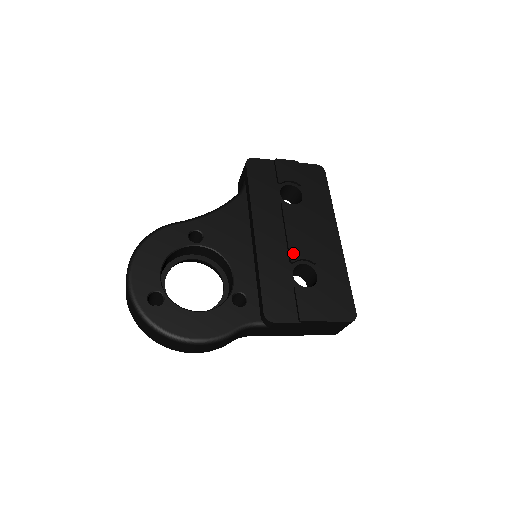
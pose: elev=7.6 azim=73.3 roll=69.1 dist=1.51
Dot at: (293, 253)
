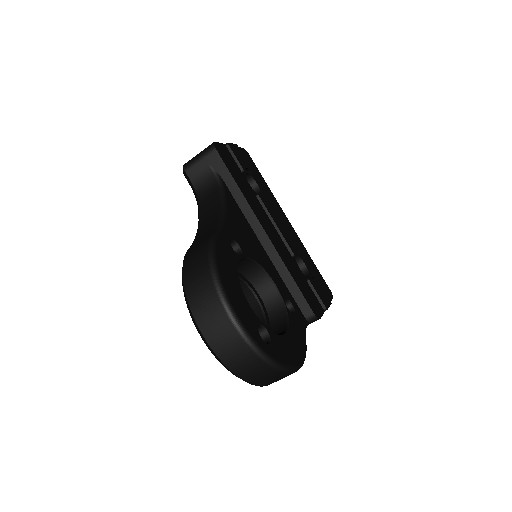
Dot at: (291, 246)
